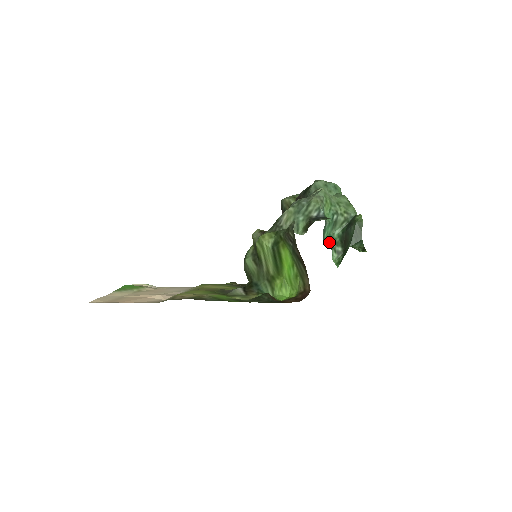
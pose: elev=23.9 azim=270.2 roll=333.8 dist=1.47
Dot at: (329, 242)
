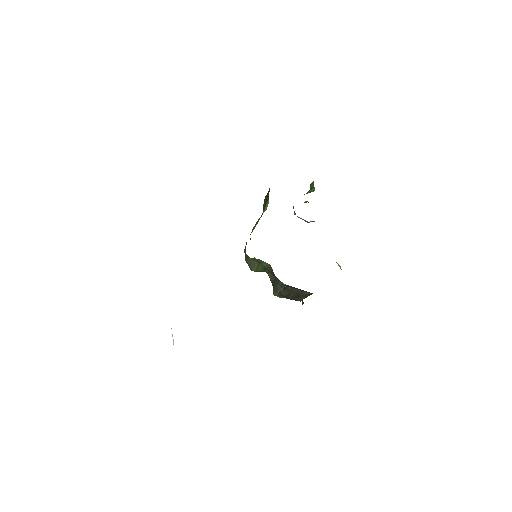
Dot at: occluded
